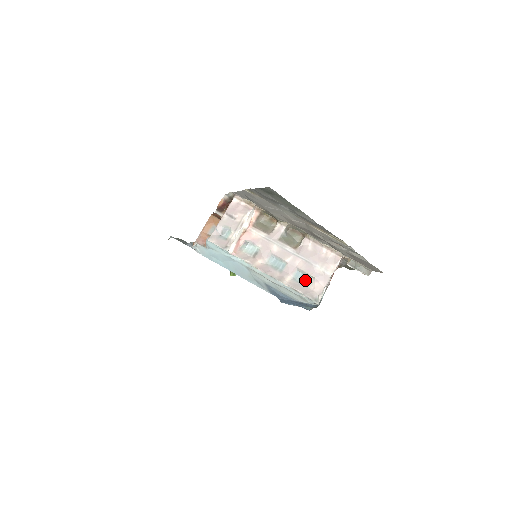
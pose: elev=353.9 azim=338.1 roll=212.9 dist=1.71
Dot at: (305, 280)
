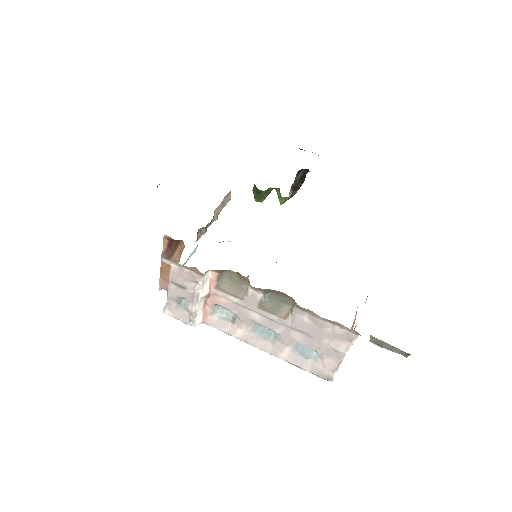
Dot at: (310, 353)
